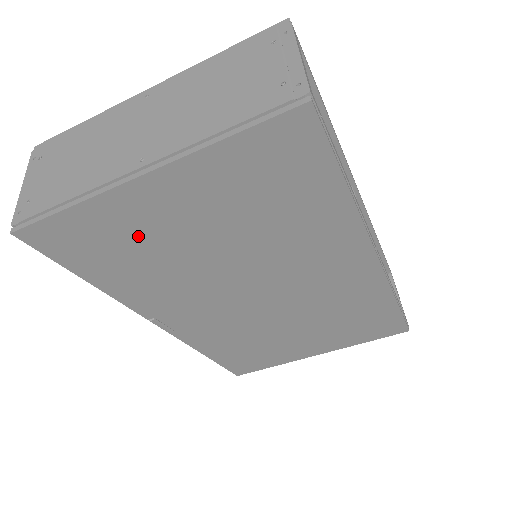
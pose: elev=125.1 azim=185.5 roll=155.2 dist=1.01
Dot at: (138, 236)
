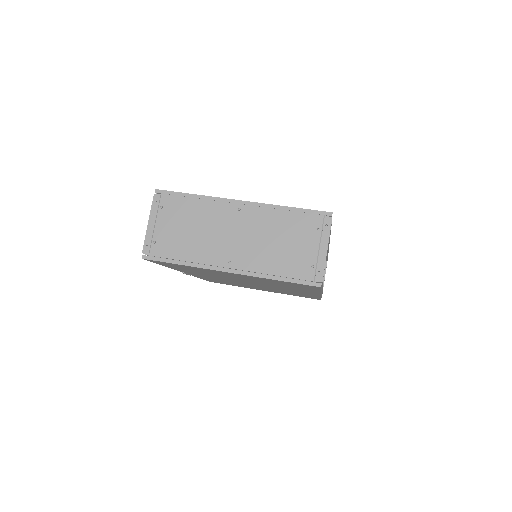
Dot at: (207, 271)
